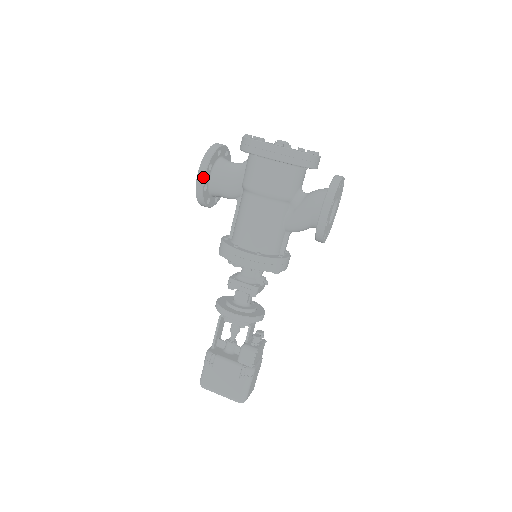
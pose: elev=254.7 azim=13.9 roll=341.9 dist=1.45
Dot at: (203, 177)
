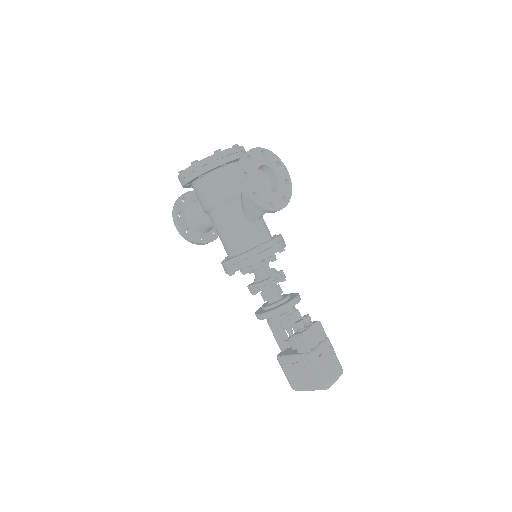
Dot at: (178, 226)
